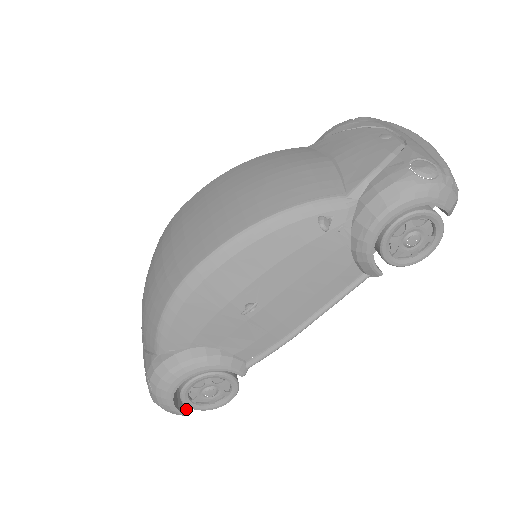
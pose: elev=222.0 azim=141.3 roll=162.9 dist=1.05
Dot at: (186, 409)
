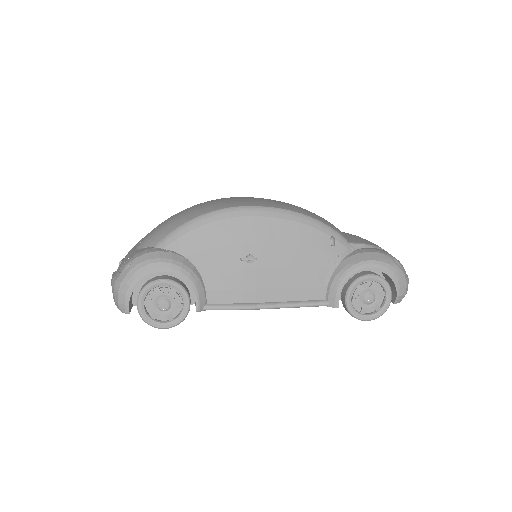
Dot at: (130, 308)
